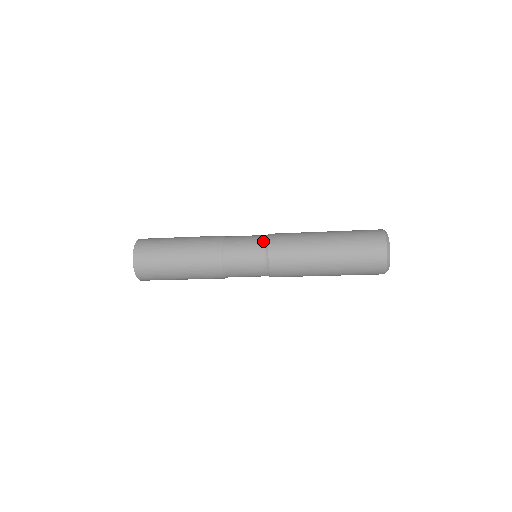
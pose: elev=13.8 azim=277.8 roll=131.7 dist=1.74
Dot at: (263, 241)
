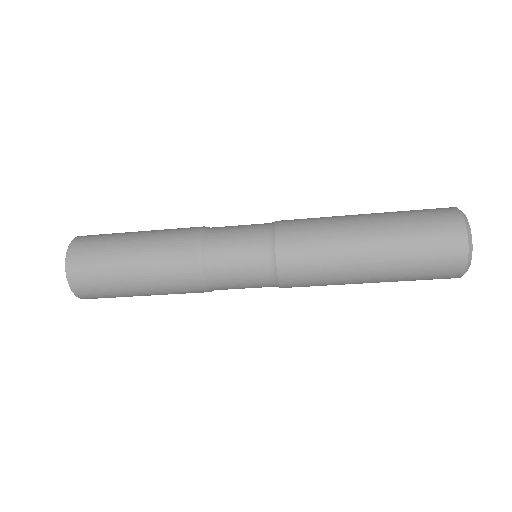
Dot at: (266, 228)
